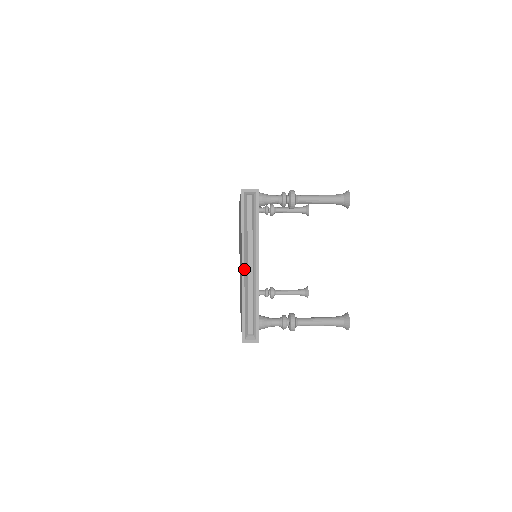
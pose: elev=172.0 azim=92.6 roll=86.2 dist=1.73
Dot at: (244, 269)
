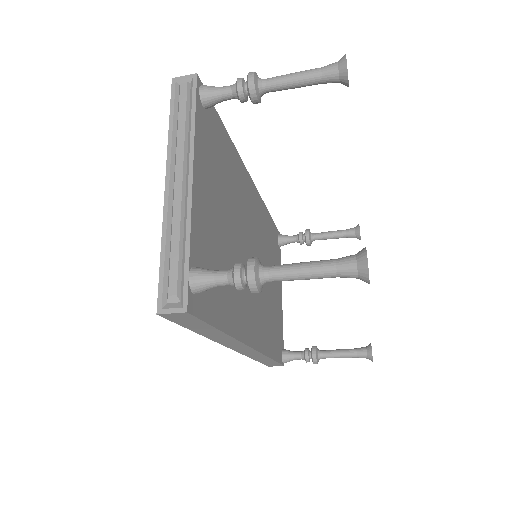
Dot at: (169, 187)
